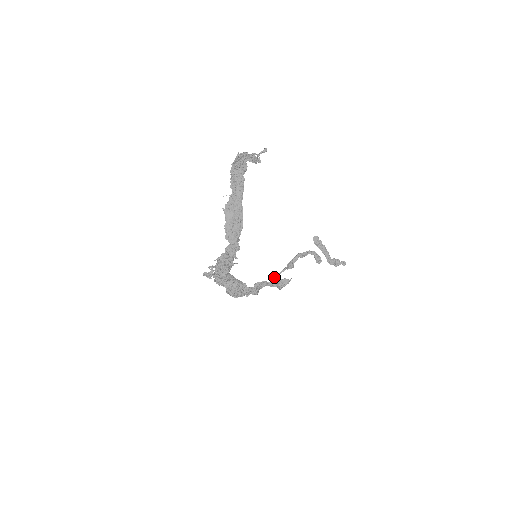
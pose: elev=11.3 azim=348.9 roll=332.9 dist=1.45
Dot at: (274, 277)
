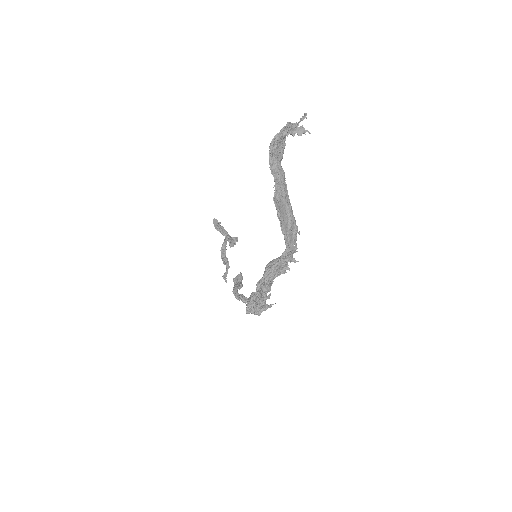
Dot at: (225, 278)
